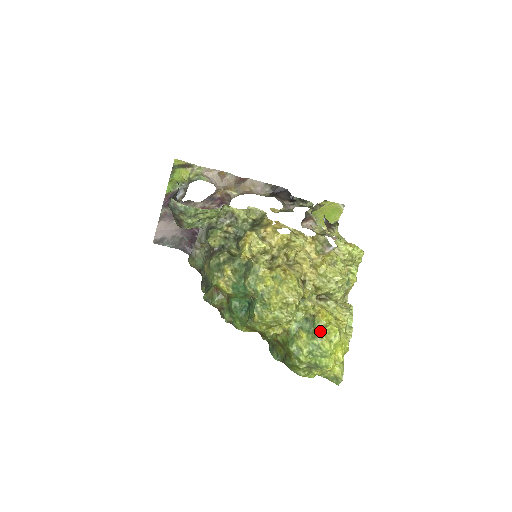
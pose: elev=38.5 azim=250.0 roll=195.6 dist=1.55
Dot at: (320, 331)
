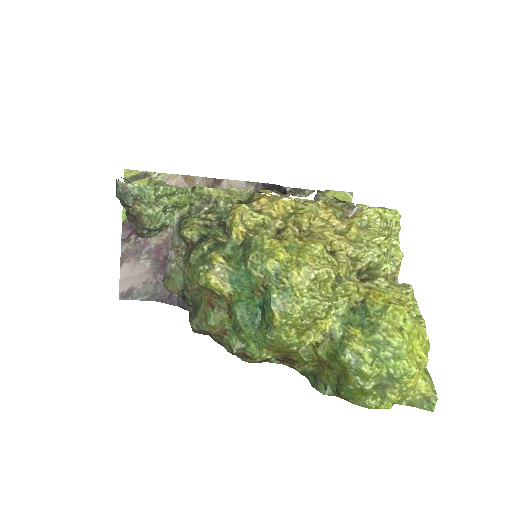
Dot at: (379, 317)
